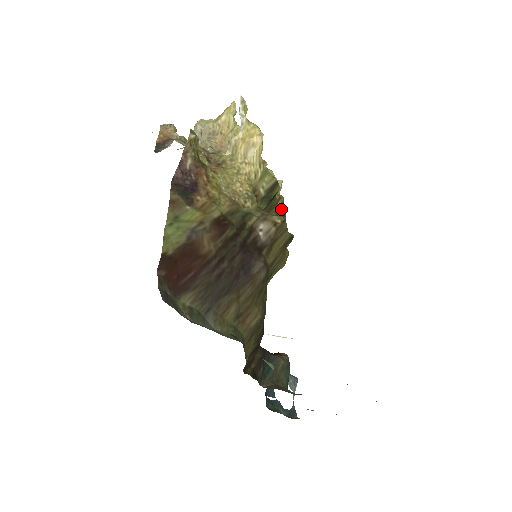
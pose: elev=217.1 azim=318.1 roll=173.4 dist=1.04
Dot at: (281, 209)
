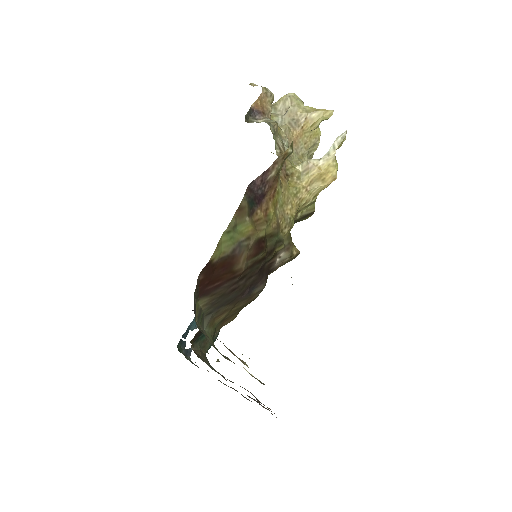
Dot at: occluded
